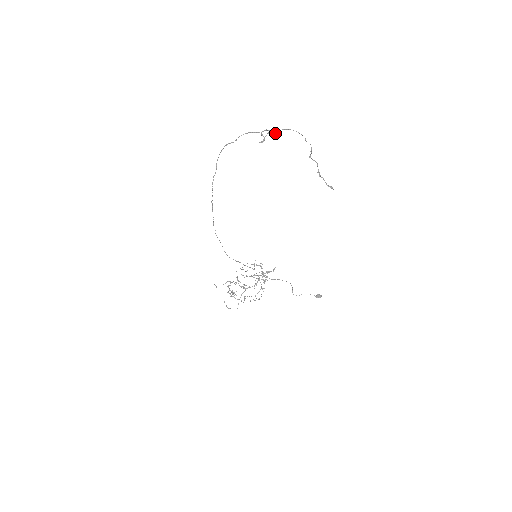
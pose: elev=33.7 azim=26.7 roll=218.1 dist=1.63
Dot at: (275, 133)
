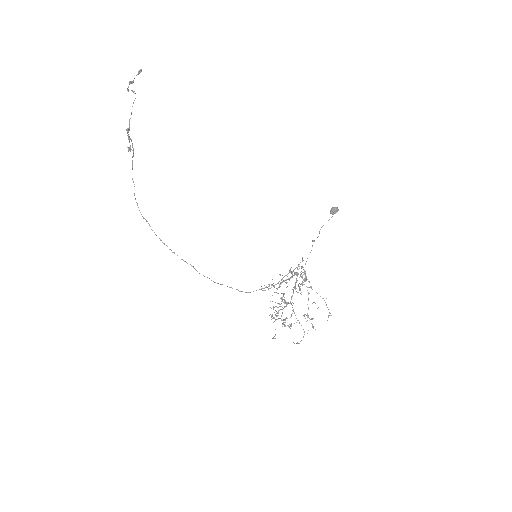
Dot at: (127, 130)
